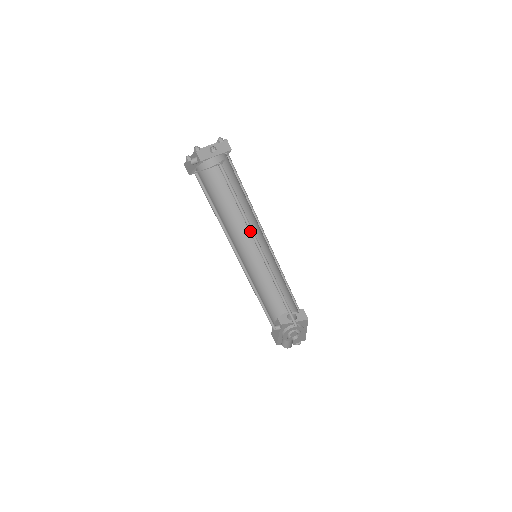
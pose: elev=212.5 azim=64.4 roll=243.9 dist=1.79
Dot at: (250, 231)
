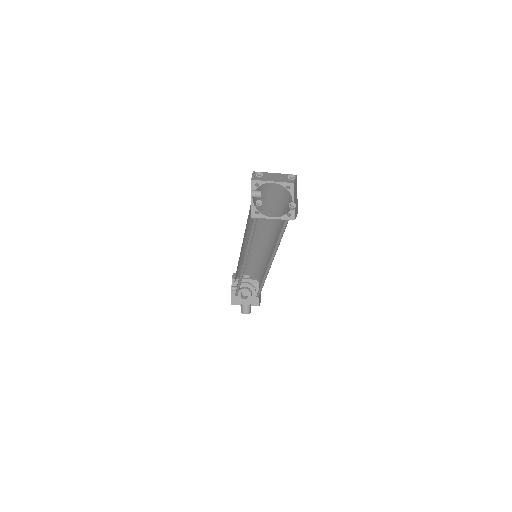
Dot at: (272, 253)
